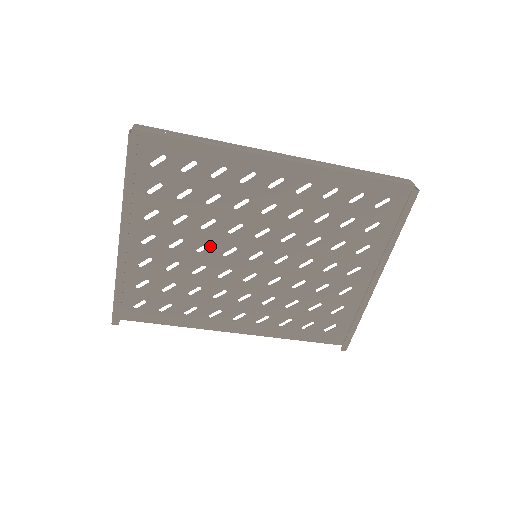
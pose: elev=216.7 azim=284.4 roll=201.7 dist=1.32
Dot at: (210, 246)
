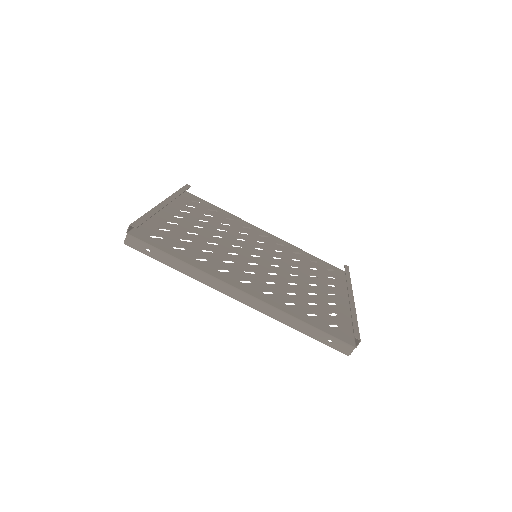
Dot at: (222, 238)
